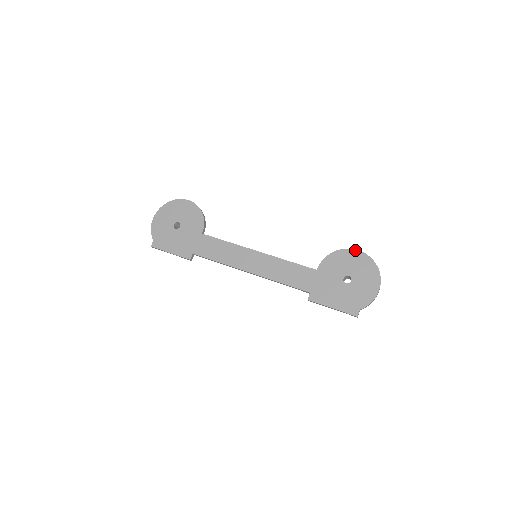
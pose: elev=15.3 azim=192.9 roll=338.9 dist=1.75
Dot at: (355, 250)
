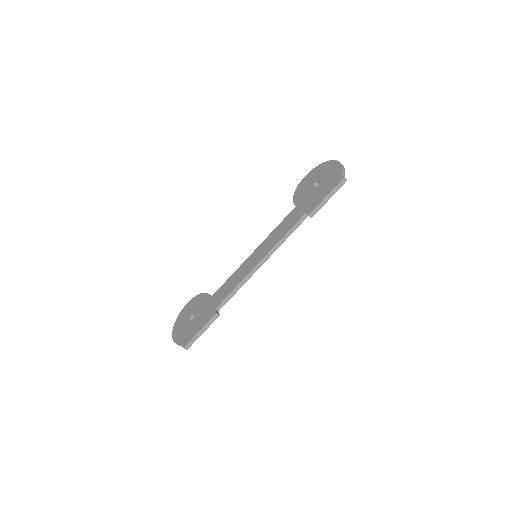
Dot at: (304, 178)
